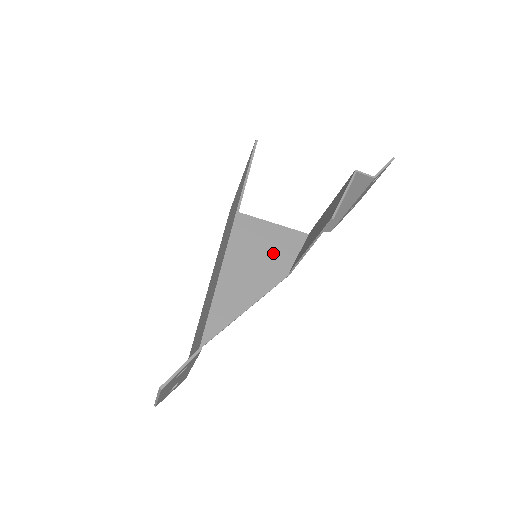
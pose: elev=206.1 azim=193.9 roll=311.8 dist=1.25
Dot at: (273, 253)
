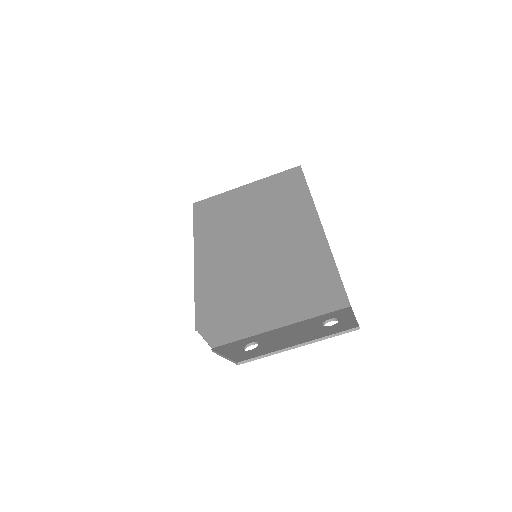
Dot at: occluded
